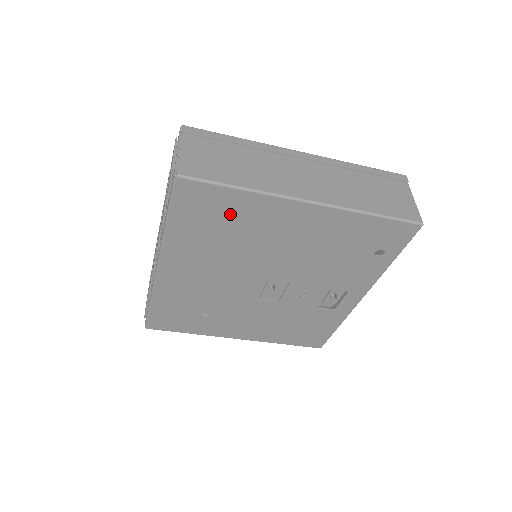
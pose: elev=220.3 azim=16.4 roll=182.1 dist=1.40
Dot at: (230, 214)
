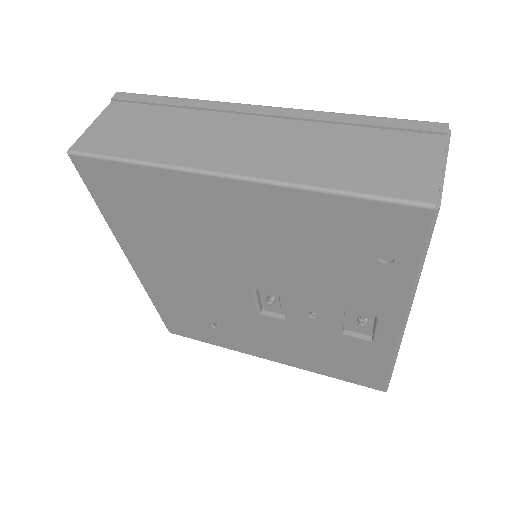
Dot at: (151, 199)
